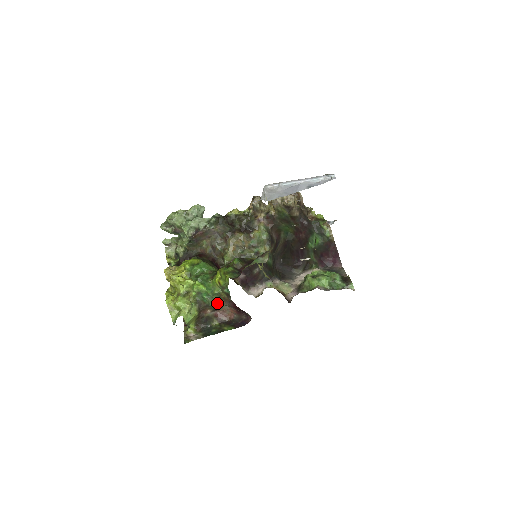
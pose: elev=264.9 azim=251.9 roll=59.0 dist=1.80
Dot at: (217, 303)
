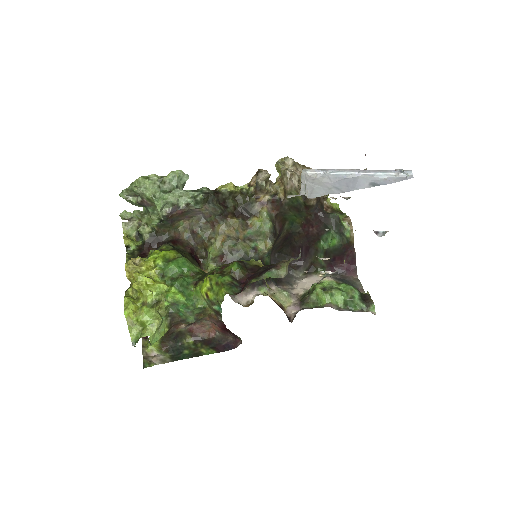
Dot at: (198, 319)
